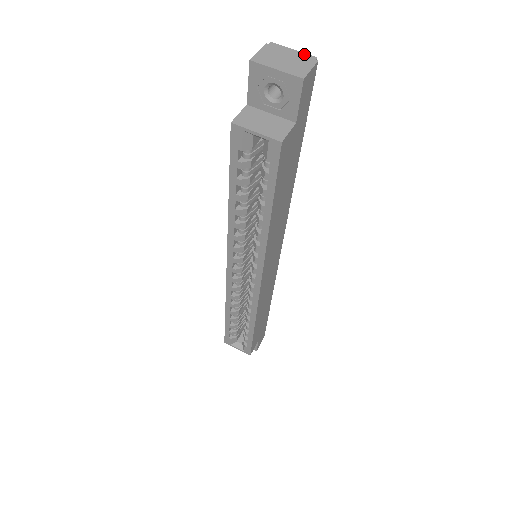
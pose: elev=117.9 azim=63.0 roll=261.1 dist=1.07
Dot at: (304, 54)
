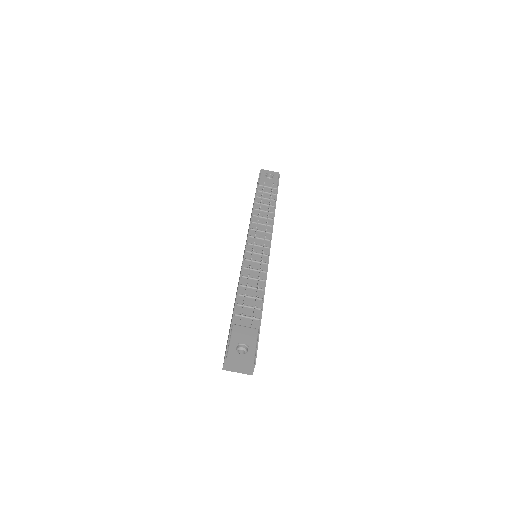
Dot at: (247, 363)
